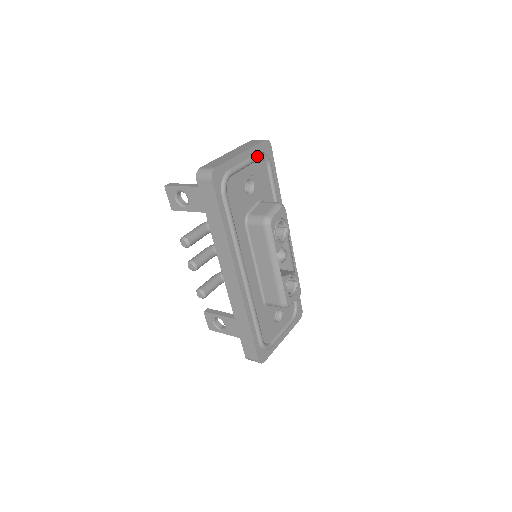
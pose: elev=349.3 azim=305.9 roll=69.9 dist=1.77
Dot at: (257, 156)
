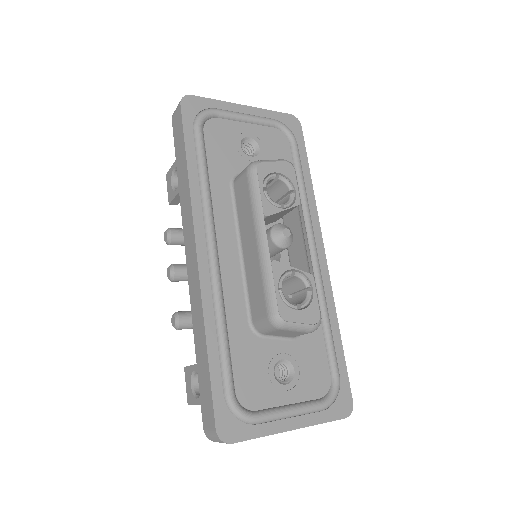
Dot at: (270, 119)
